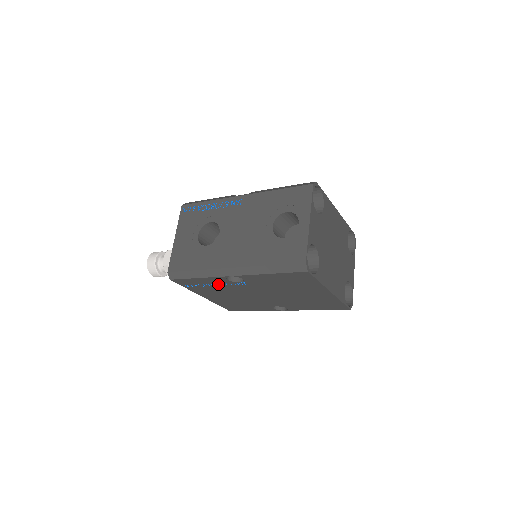
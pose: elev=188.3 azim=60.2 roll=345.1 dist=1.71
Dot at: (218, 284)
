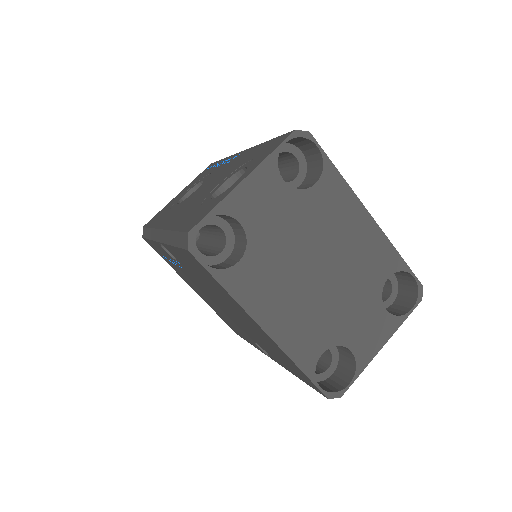
Dot at: occluded
